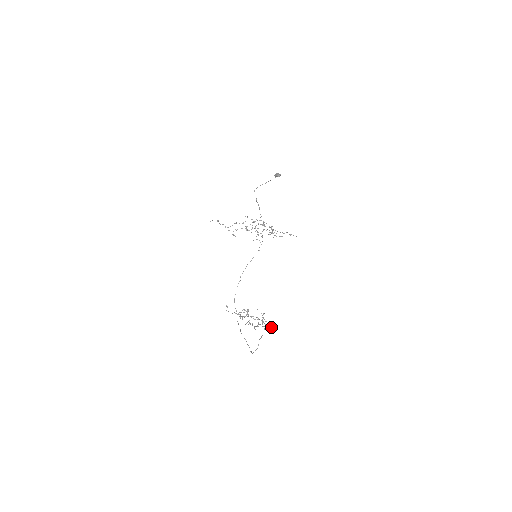
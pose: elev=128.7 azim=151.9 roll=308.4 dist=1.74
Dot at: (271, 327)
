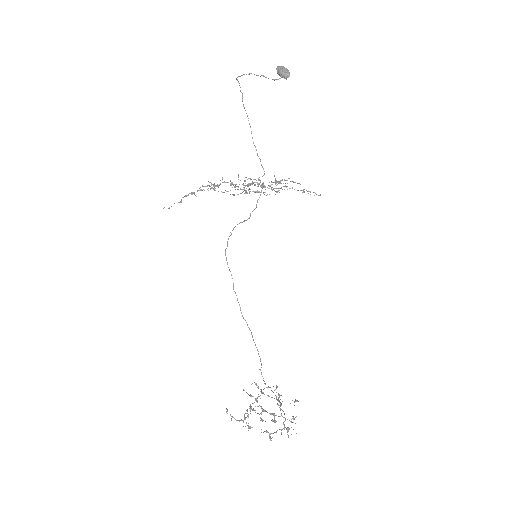
Dot at: (292, 422)
